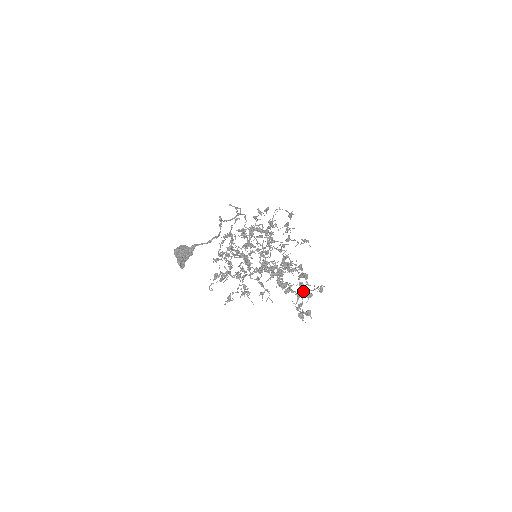
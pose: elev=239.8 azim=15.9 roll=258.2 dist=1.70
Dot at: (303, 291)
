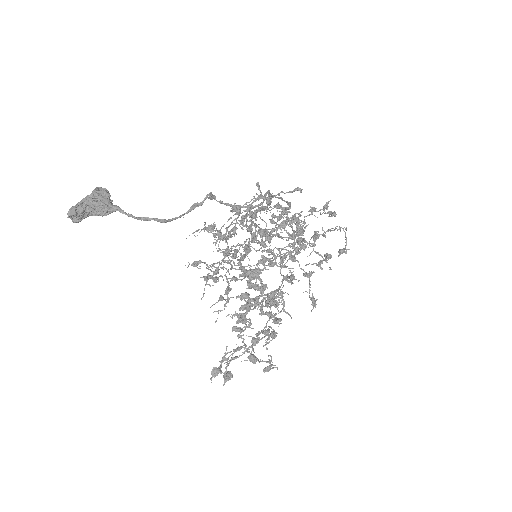
Dot at: occluded
